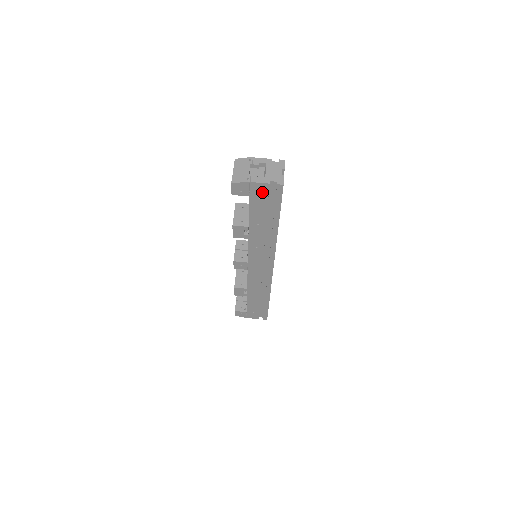
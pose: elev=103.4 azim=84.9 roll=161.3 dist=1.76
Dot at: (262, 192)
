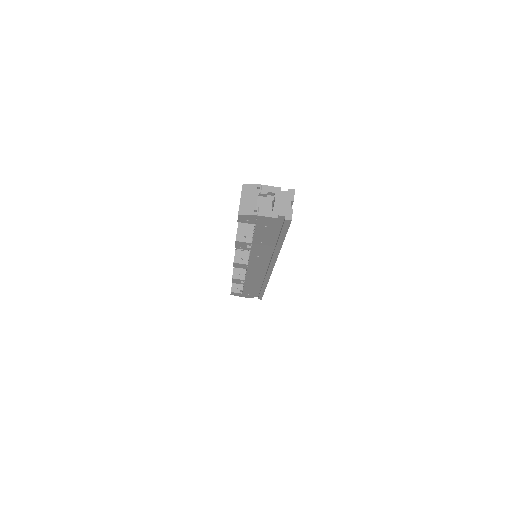
Dot at: (269, 223)
